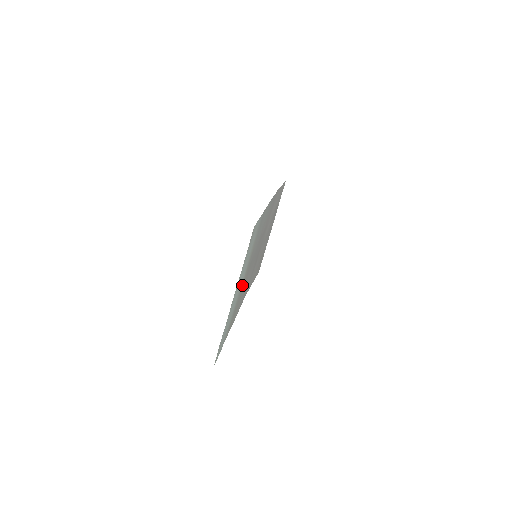
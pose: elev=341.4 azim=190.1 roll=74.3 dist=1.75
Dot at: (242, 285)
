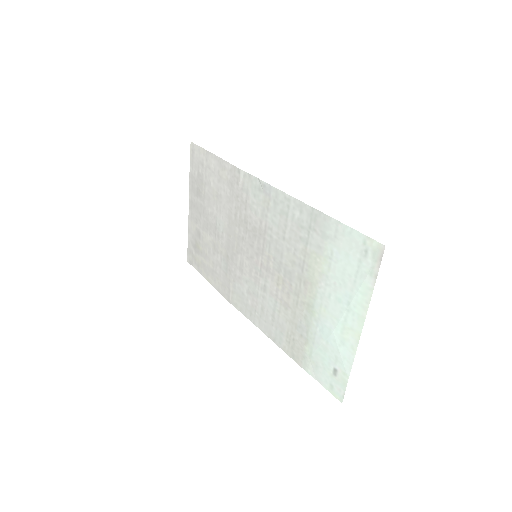
Dot at: (307, 302)
